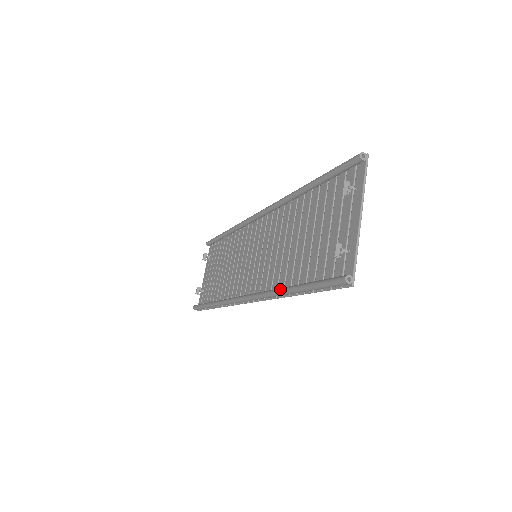
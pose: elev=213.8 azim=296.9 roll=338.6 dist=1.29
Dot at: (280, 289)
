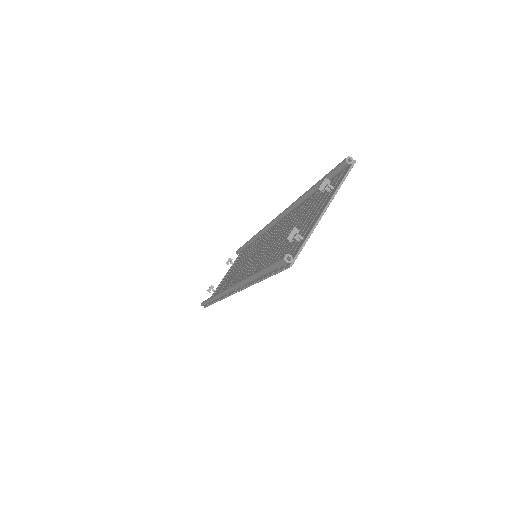
Dot at: (249, 275)
